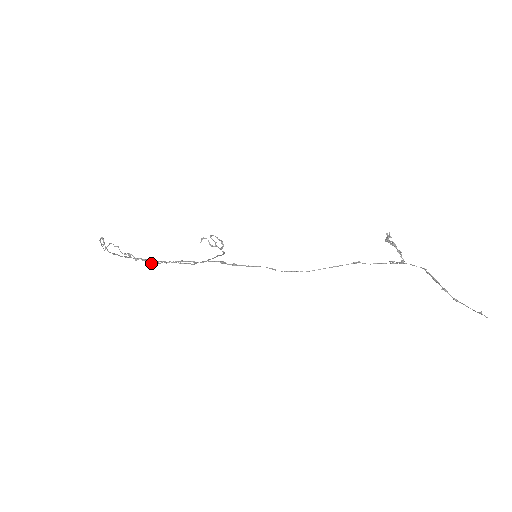
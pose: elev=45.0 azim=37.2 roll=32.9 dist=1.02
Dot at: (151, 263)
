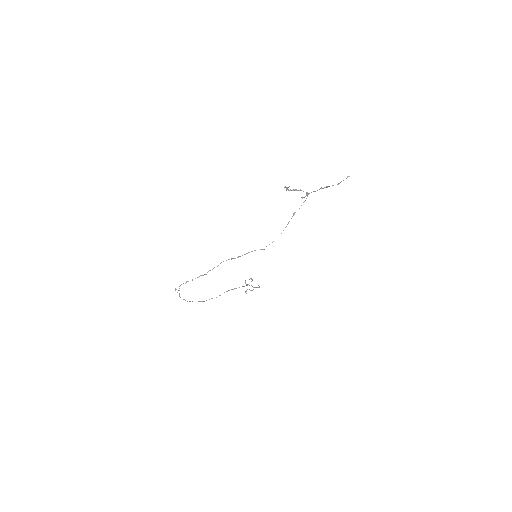
Dot at: occluded
